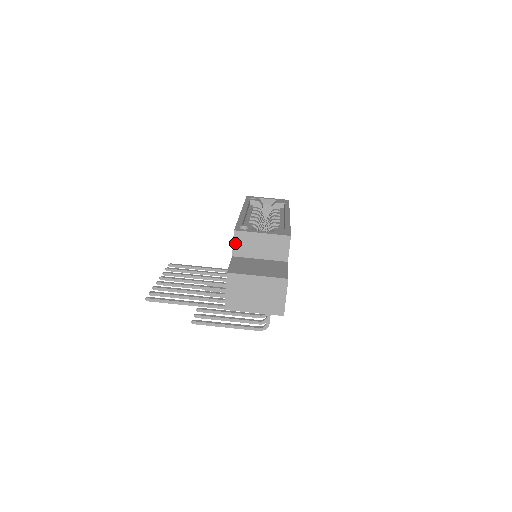
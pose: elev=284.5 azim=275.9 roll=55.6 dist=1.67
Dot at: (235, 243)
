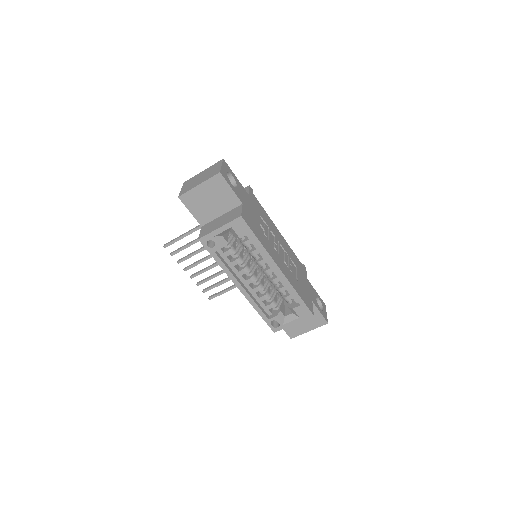
Dot at: occluded
